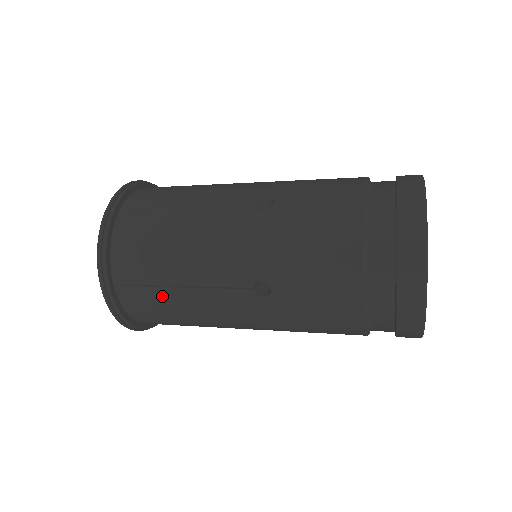
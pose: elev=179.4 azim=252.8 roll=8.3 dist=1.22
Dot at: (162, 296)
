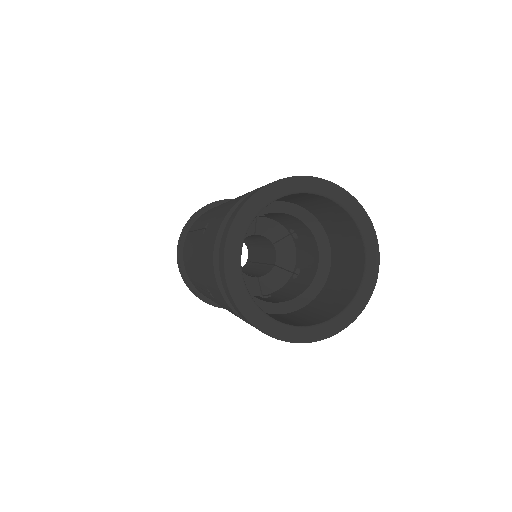
Dot at: (190, 238)
